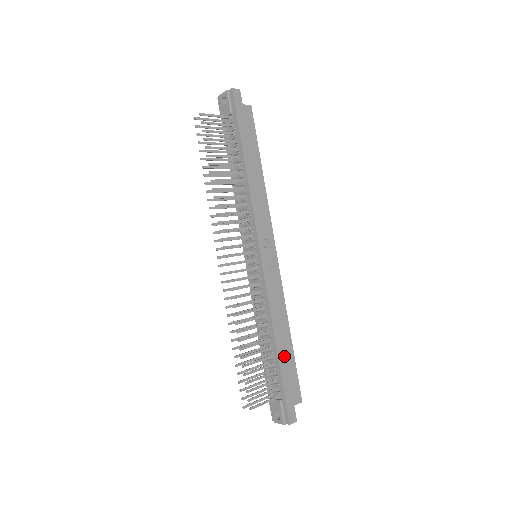
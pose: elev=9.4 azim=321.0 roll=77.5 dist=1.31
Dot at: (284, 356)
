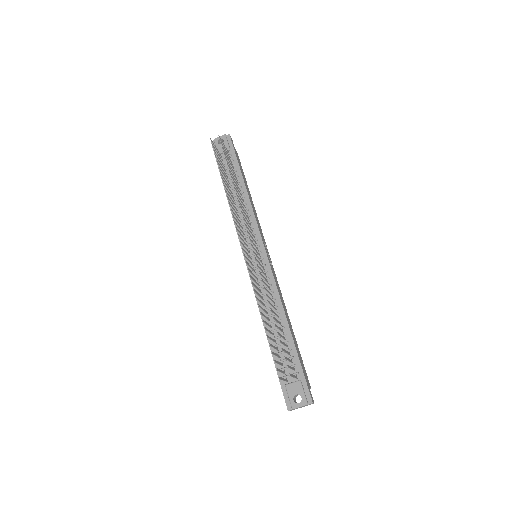
Dot at: (294, 340)
